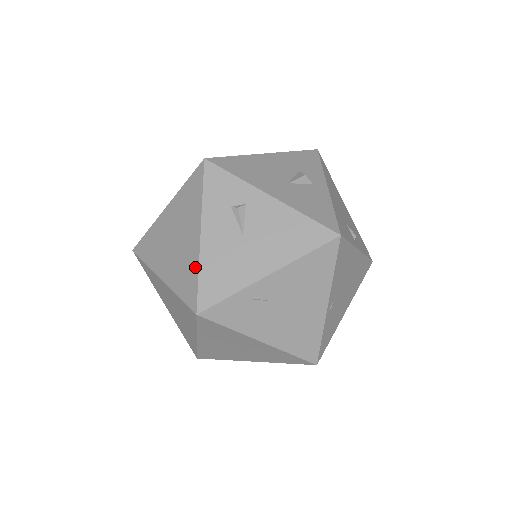
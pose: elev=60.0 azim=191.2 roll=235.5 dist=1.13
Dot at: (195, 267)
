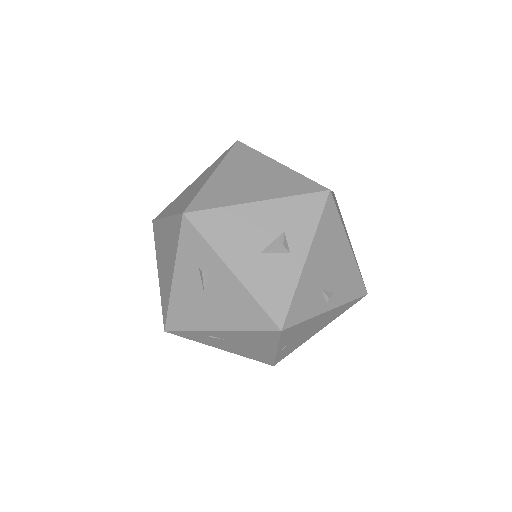
Dot at: (168, 297)
